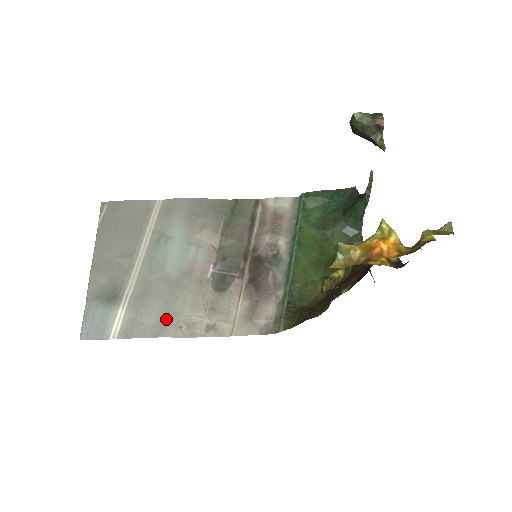
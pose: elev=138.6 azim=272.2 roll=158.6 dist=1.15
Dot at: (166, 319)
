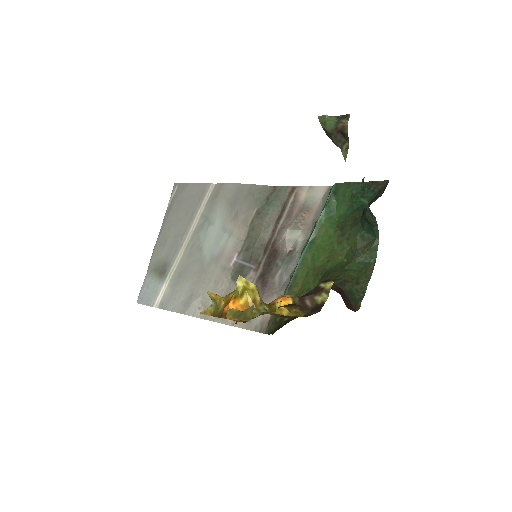
Dot at: (191, 299)
